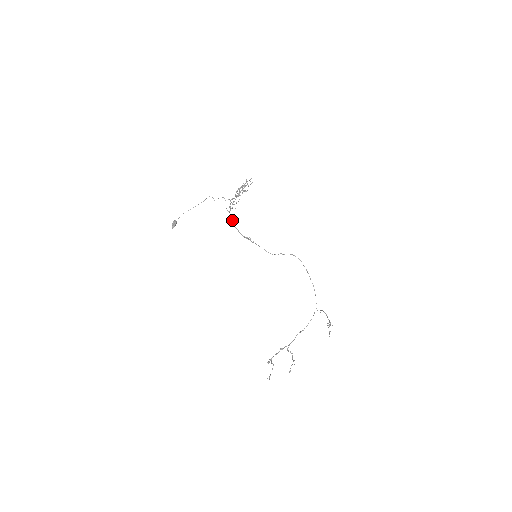
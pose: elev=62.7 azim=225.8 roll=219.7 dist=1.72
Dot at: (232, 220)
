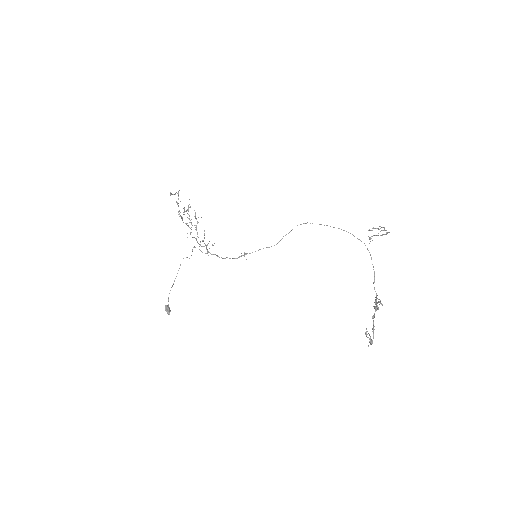
Dot at: occluded
